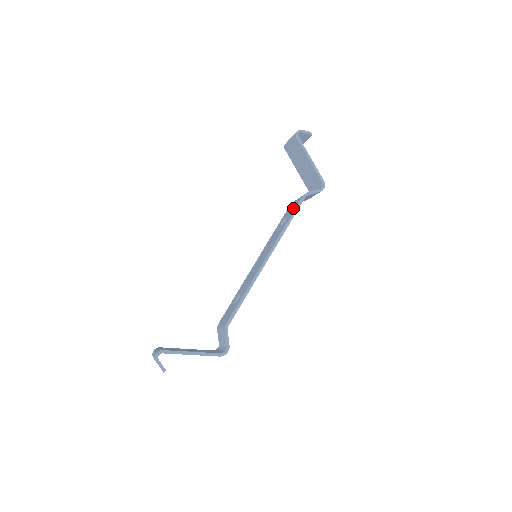
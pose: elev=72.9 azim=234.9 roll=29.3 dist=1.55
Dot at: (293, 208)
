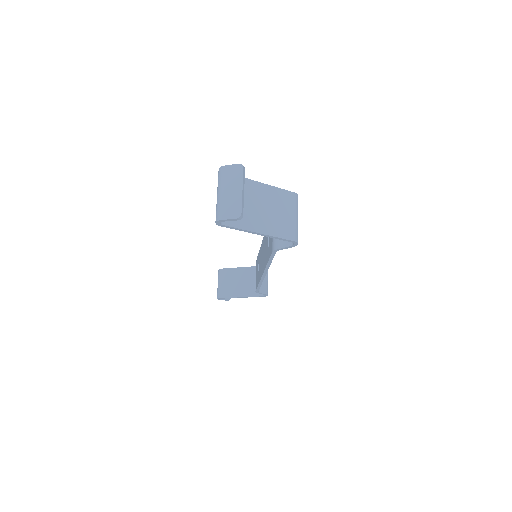
Dot at: occluded
